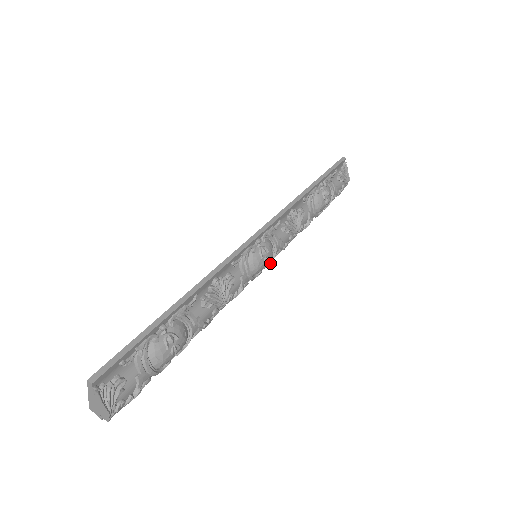
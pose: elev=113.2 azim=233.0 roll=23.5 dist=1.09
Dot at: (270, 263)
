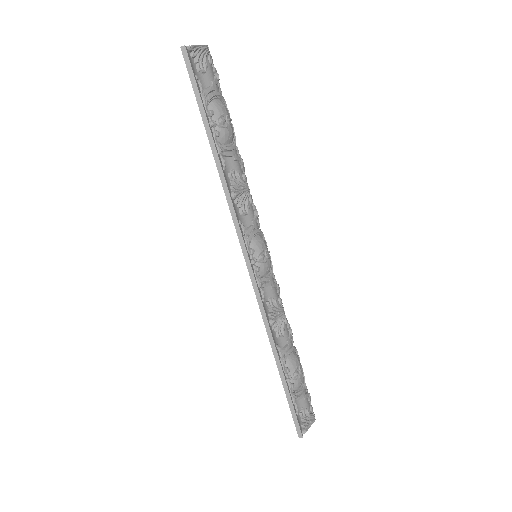
Dot at: (264, 238)
